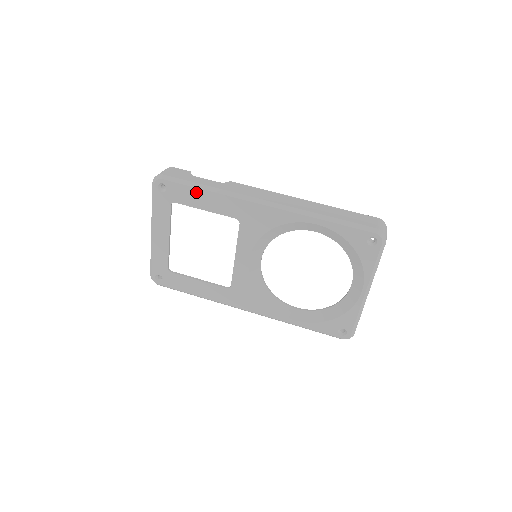
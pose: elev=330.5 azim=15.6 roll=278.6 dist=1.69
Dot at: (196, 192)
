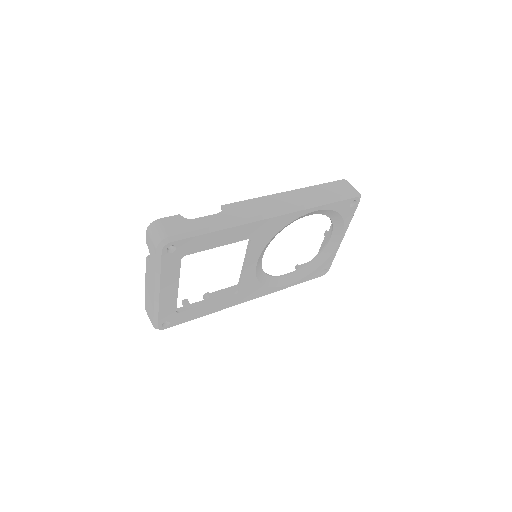
Dot at: (209, 236)
